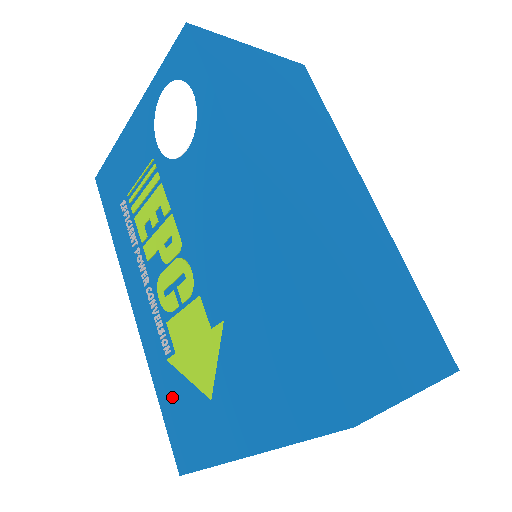
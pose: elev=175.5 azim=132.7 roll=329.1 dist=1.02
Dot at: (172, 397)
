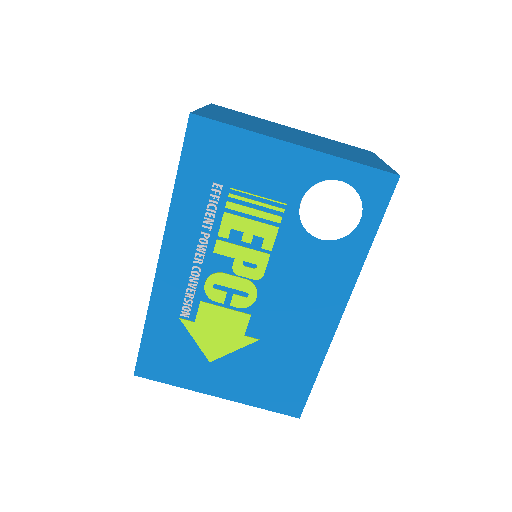
Dot at: (165, 338)
